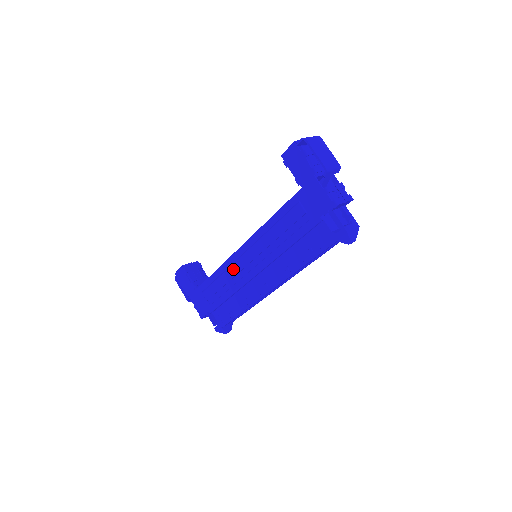
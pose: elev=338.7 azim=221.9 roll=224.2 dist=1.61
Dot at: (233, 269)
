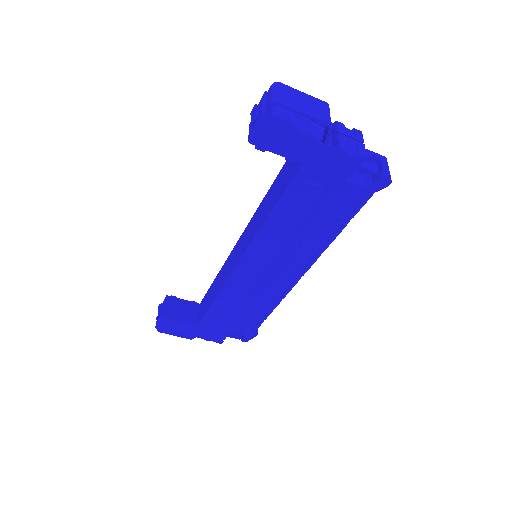
Dot at: (240, 287)
